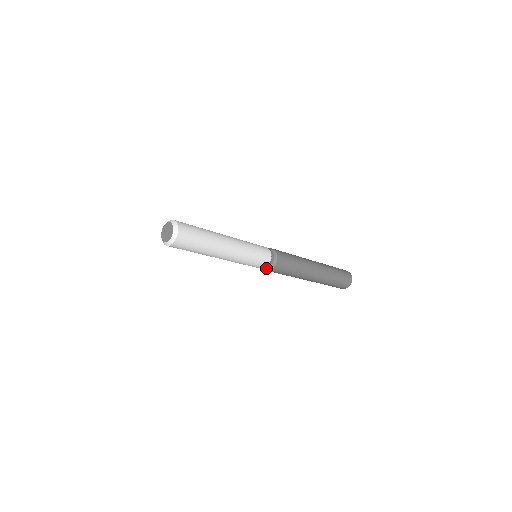
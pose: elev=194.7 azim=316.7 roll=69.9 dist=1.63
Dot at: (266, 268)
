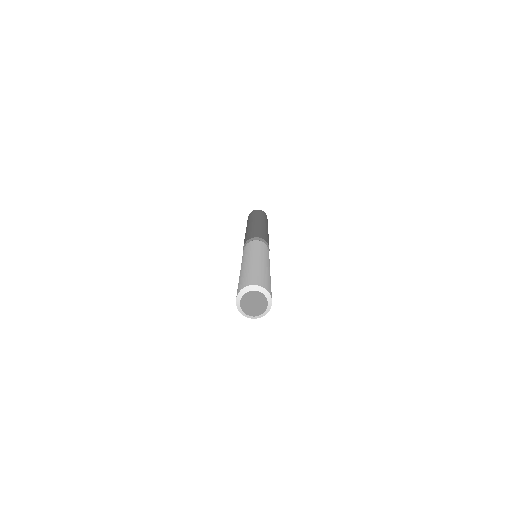
Dot at: occluded
